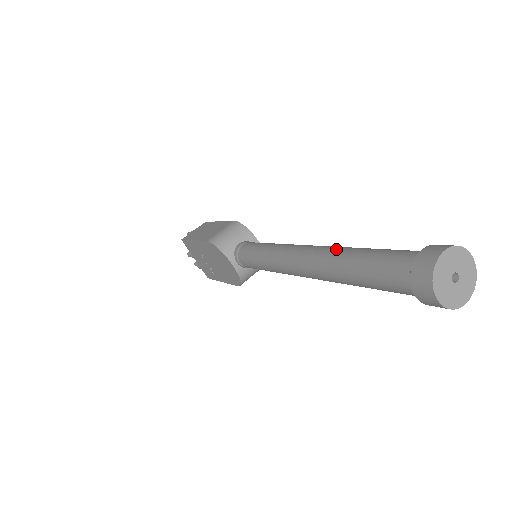
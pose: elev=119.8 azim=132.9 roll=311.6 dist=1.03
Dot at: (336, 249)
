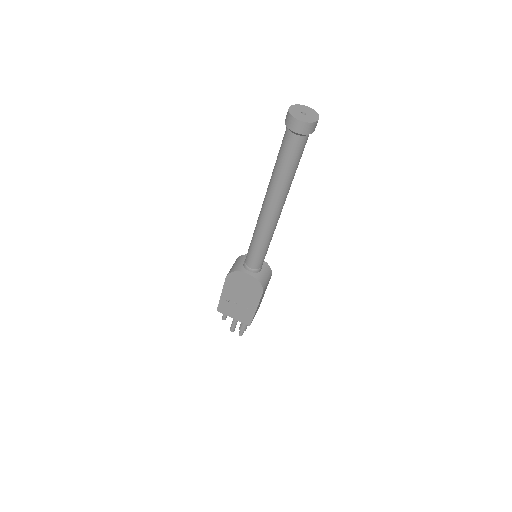
Dot at: occluded
